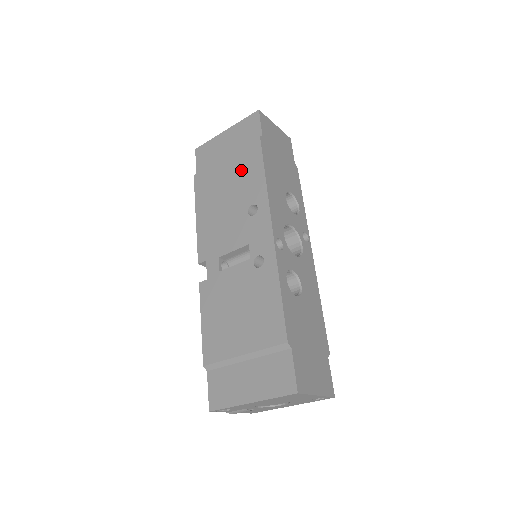
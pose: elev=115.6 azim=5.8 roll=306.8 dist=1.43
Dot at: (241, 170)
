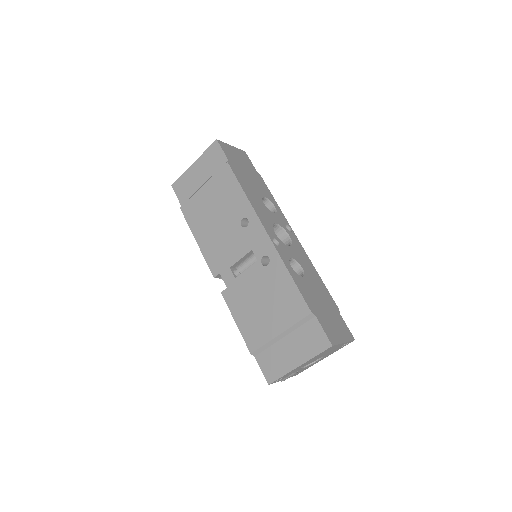
Dot at: (221, 193)
